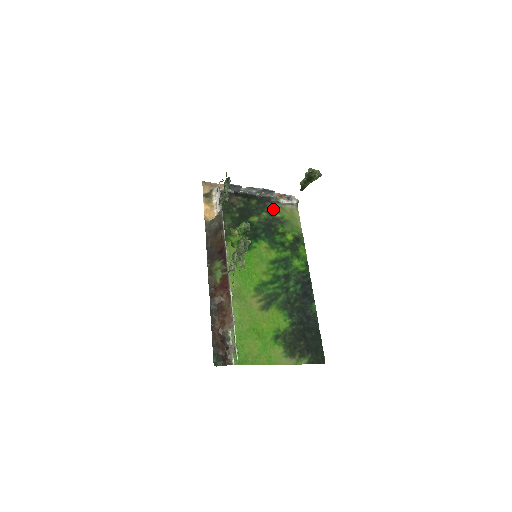
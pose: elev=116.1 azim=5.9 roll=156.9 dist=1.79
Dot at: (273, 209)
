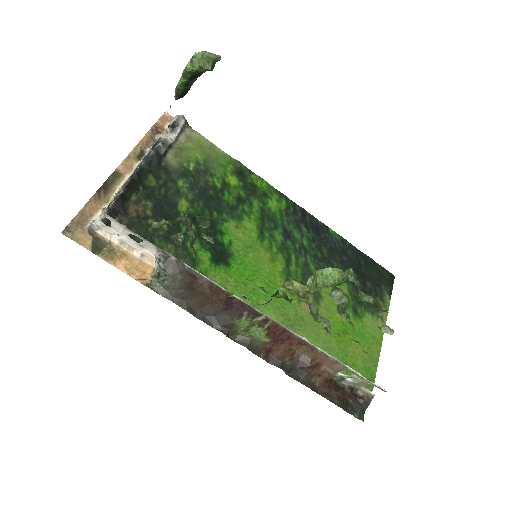
Dot at: (177, 163)
